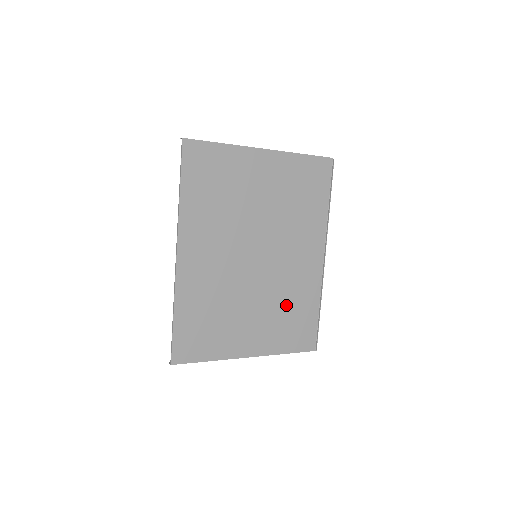
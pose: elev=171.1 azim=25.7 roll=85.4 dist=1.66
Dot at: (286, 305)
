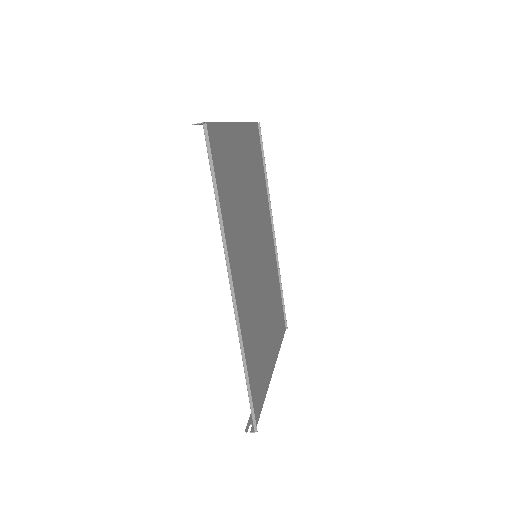
Dot at: (272, 297)
